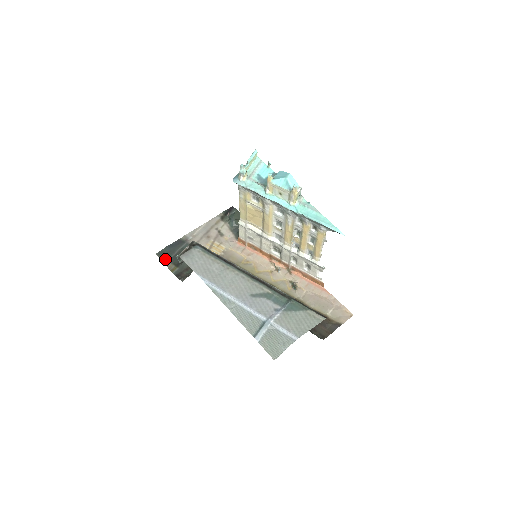
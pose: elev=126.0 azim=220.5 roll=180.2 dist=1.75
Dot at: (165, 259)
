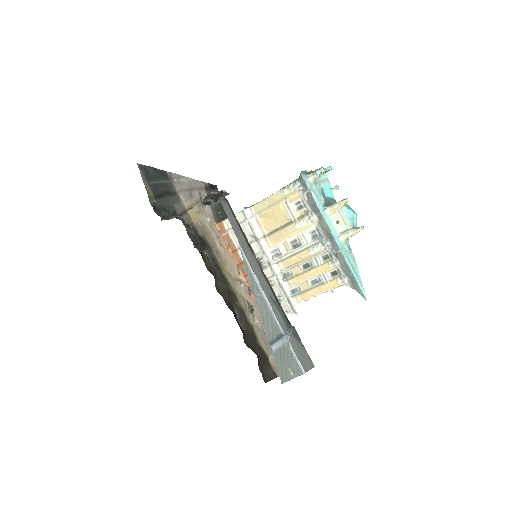
Dot at: (146, 178)
